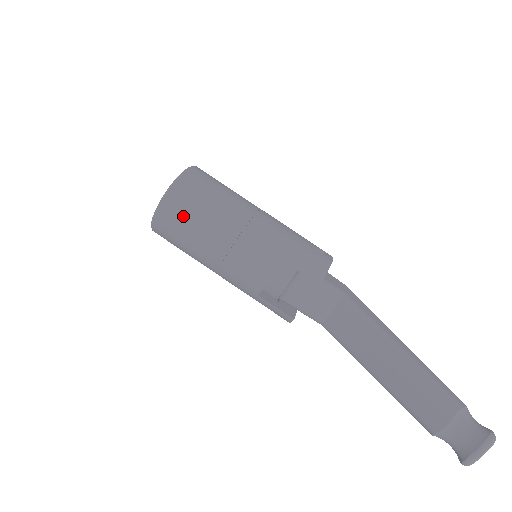
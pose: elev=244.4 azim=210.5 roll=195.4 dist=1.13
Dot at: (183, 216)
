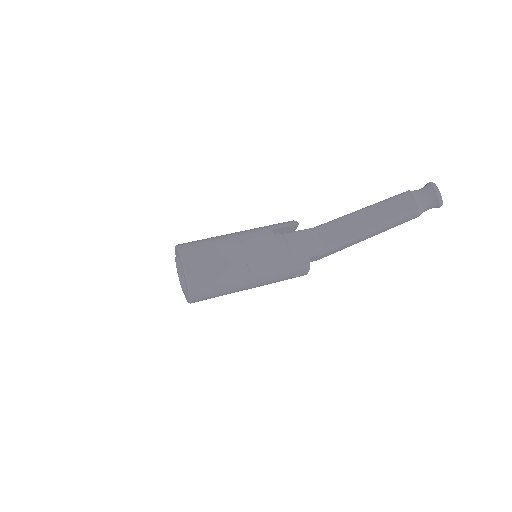
Dot at: (202, 255)
